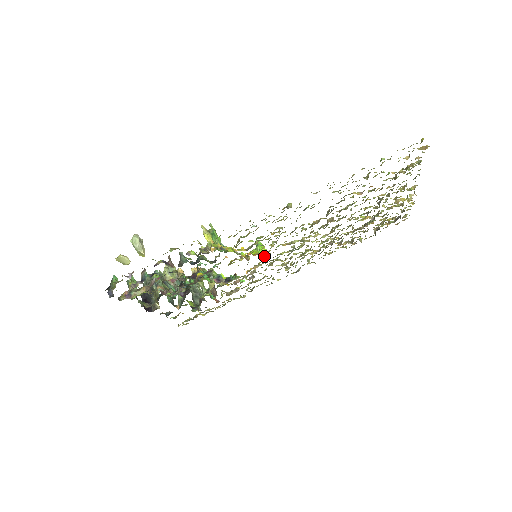
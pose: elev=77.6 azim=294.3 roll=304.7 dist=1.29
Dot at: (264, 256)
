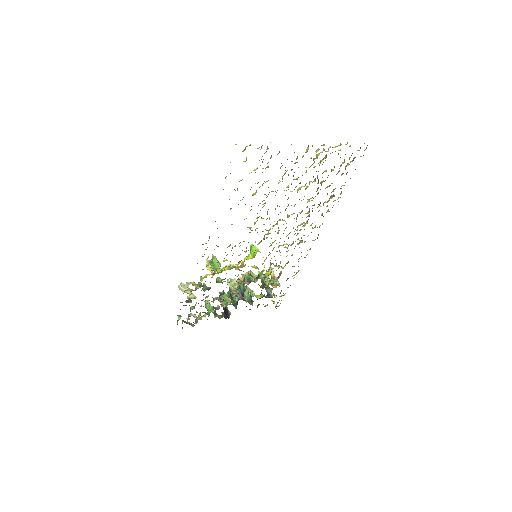
Dot at: occluded
